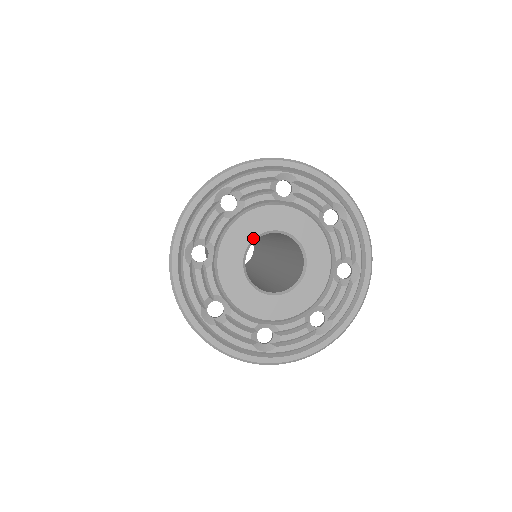
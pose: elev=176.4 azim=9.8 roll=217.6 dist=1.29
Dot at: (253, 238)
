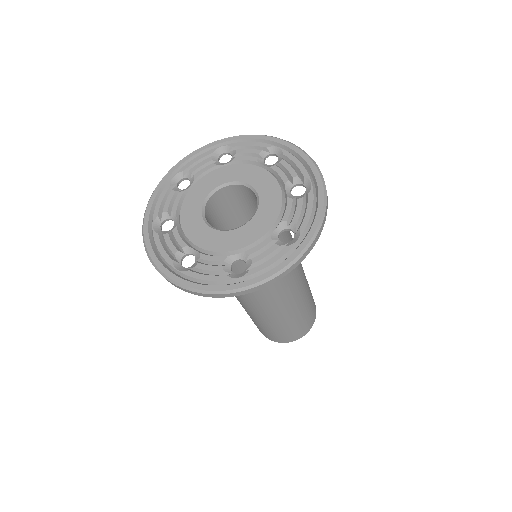
Dot at: (225, 183)
